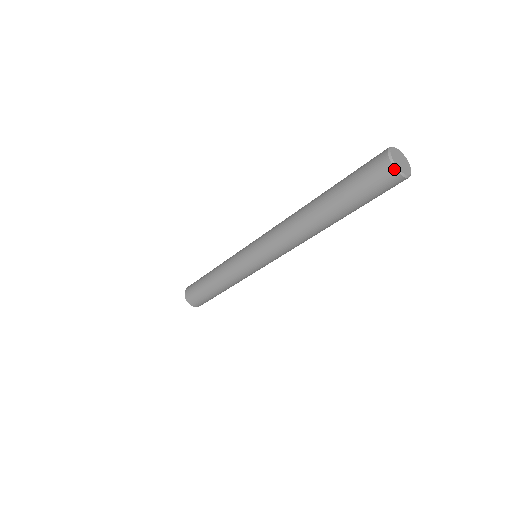
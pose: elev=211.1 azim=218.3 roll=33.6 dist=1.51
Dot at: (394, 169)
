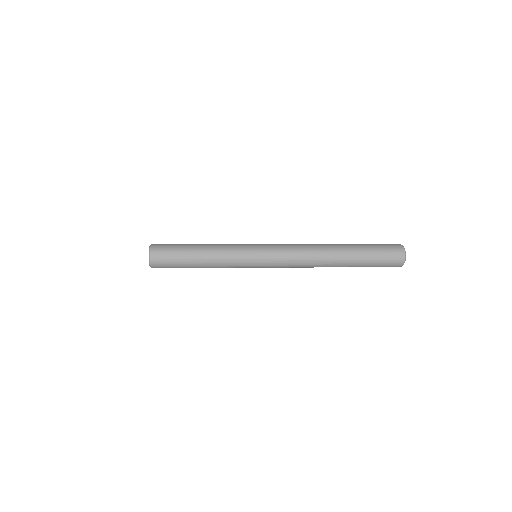
Dot at: occluded
